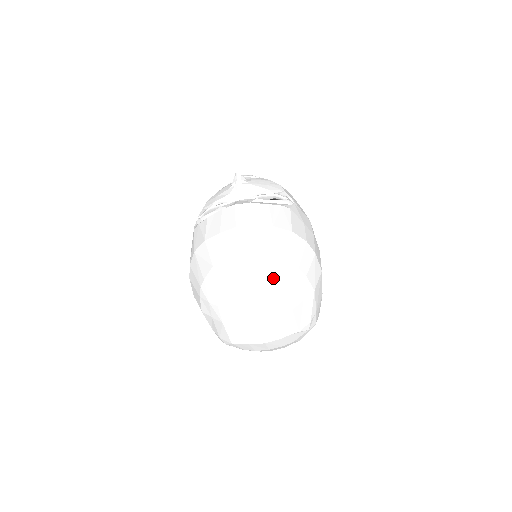
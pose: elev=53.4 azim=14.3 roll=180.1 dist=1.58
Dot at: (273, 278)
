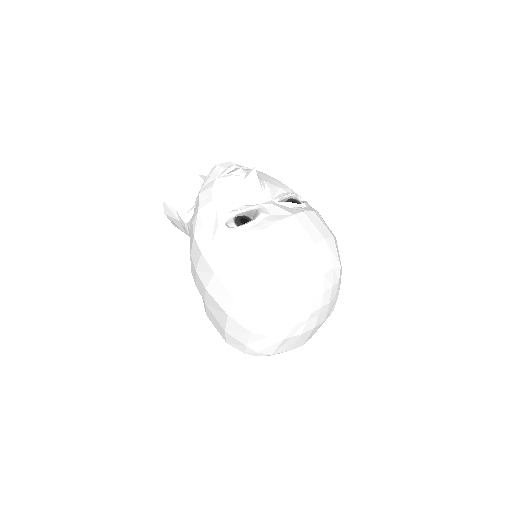
Dot at: (337, 288)
